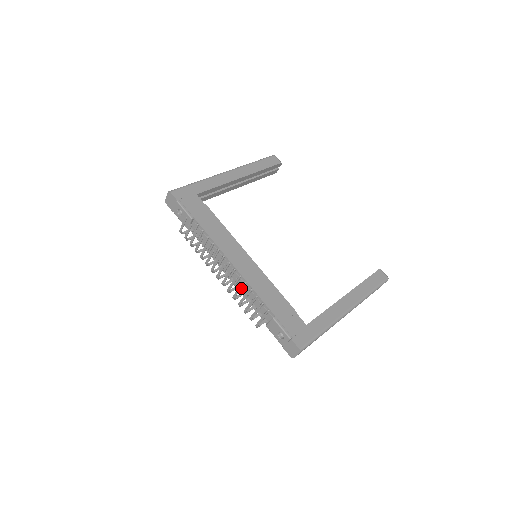
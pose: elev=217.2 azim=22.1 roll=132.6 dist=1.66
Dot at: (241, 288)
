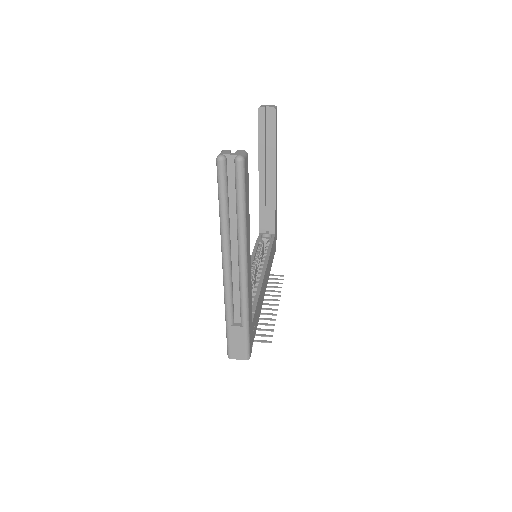
Dot at: (278, 291)
